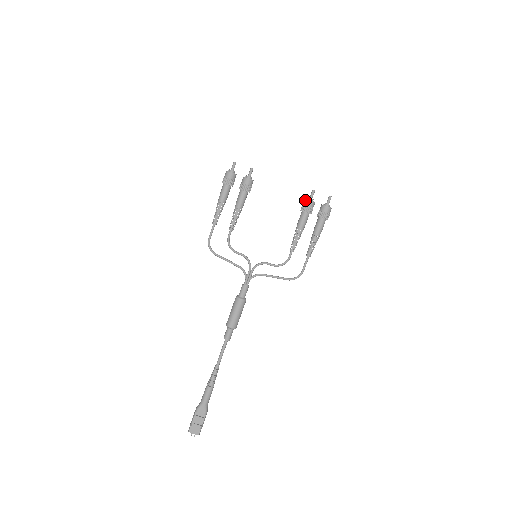
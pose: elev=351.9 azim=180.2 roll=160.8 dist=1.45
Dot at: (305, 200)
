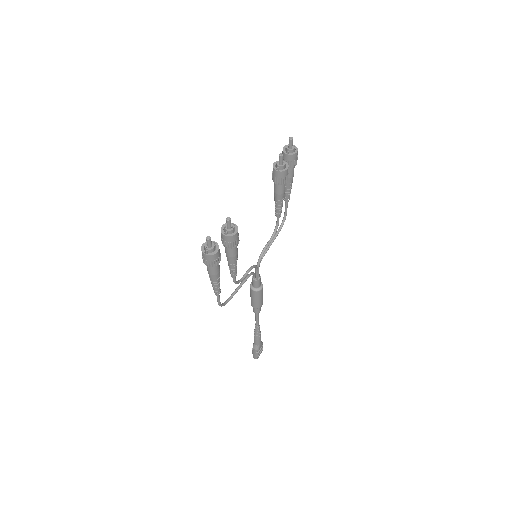
Dot at: (280, 174)
